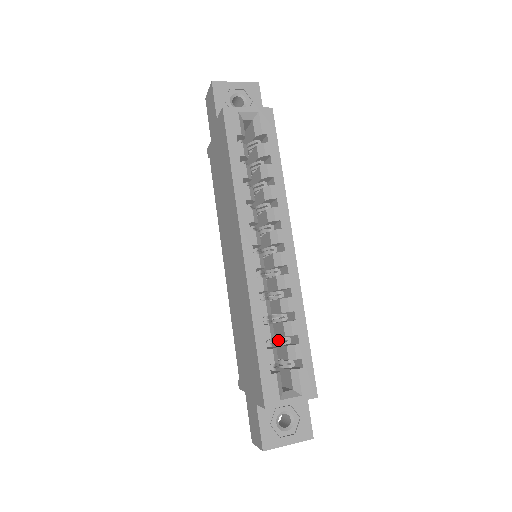
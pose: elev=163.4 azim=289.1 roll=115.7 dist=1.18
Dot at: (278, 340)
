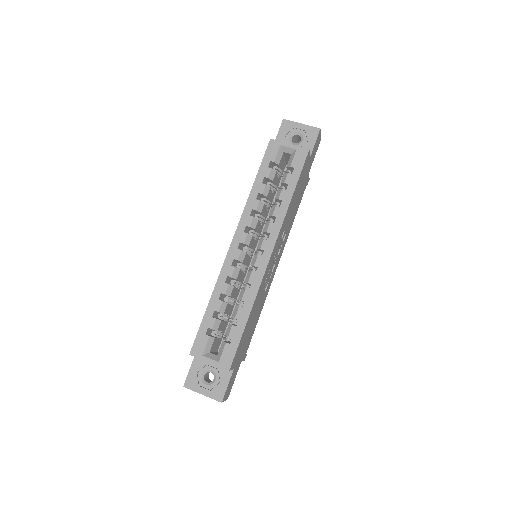
Dot at: occluded
